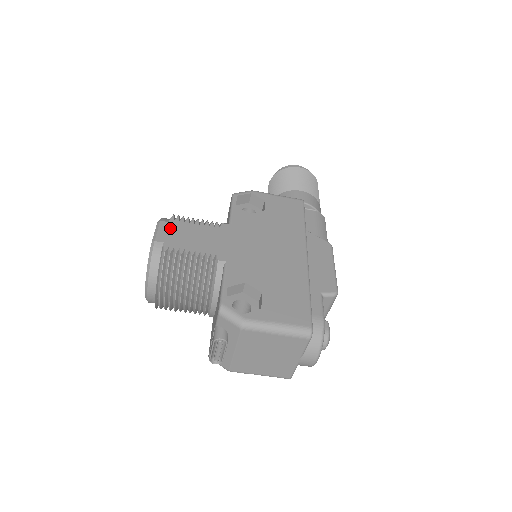
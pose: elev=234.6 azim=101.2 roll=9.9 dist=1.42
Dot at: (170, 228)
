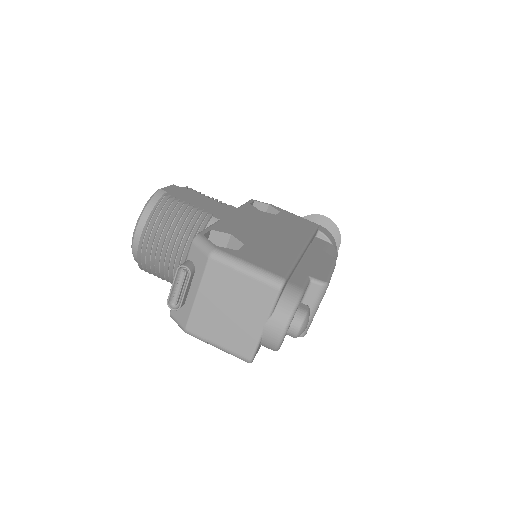
Dot at: (179, 189)
